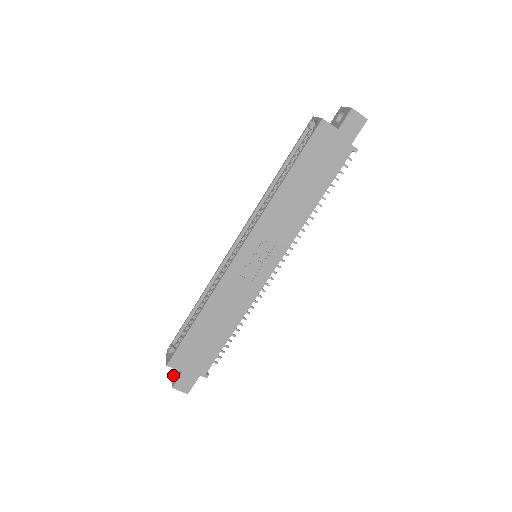
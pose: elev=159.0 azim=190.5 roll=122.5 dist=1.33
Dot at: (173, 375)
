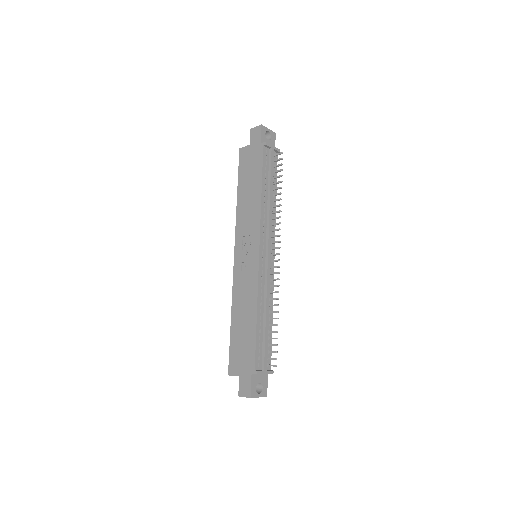
Dot at: occluded
